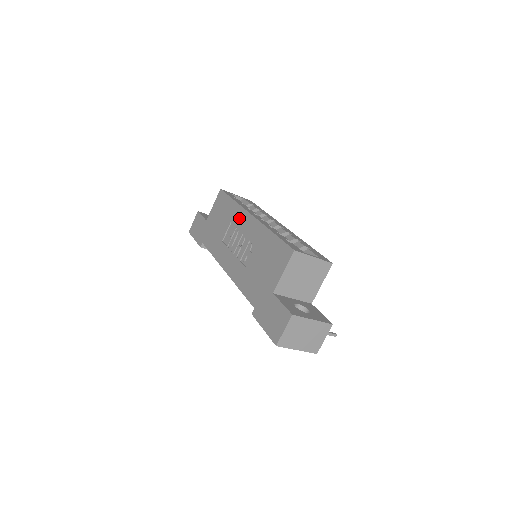
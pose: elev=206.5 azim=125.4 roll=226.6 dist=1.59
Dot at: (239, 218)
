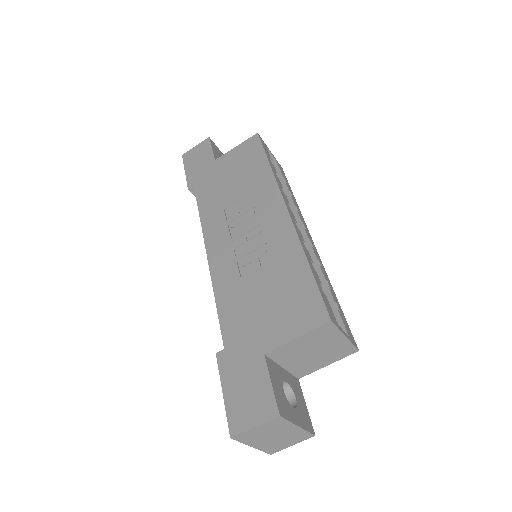
Dot at: (265, 197)
